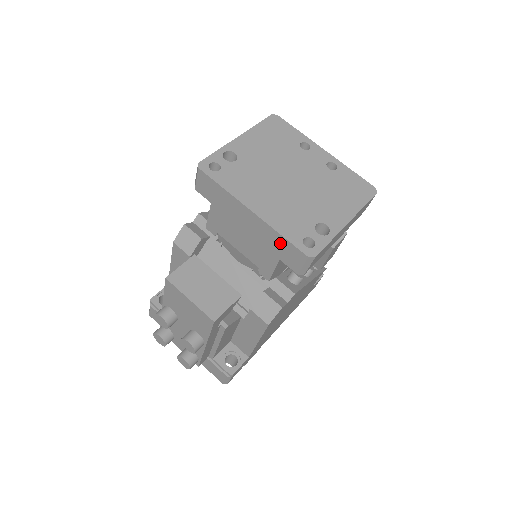
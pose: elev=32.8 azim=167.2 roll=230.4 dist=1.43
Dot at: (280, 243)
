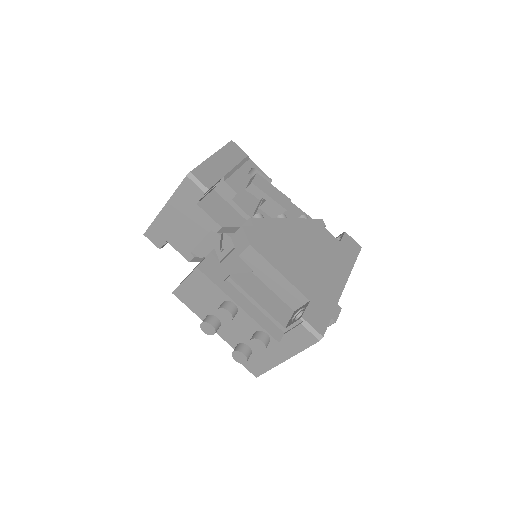
Dot at: (182, 196)
